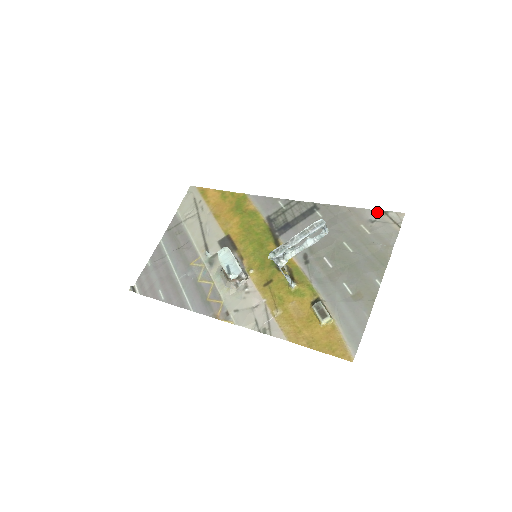
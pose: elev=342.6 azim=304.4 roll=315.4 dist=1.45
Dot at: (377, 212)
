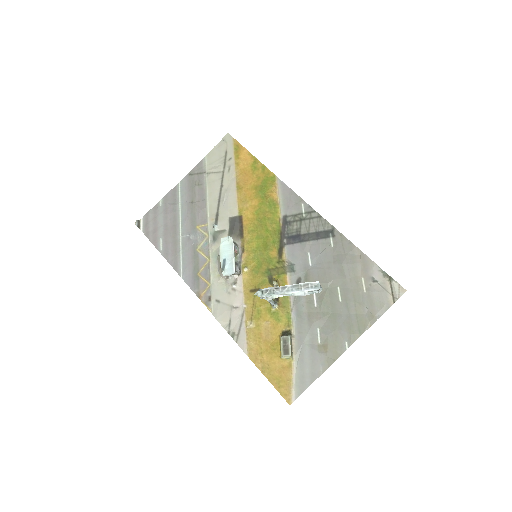
Dot at: (383, 273)
